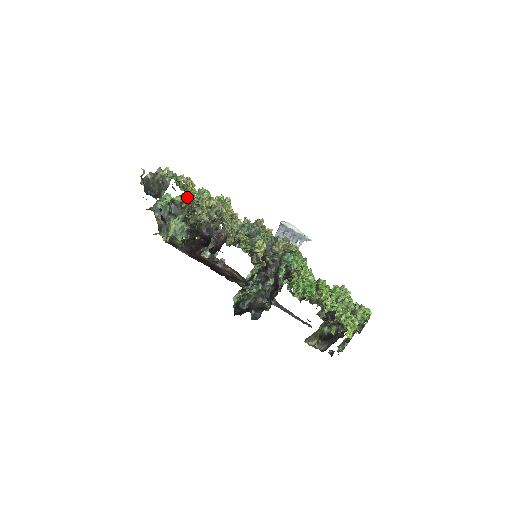
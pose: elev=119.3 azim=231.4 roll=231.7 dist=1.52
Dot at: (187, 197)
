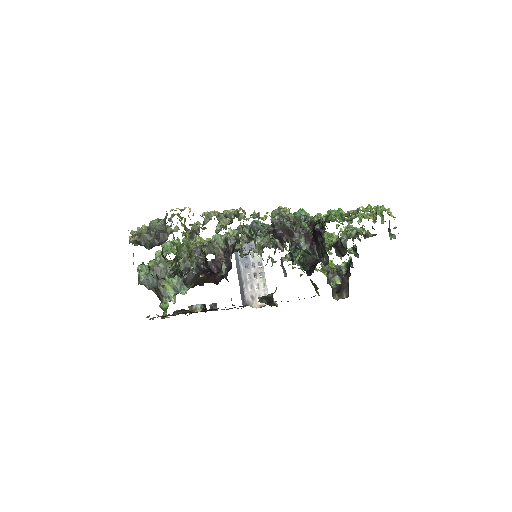
Dot at: (190, 224)
